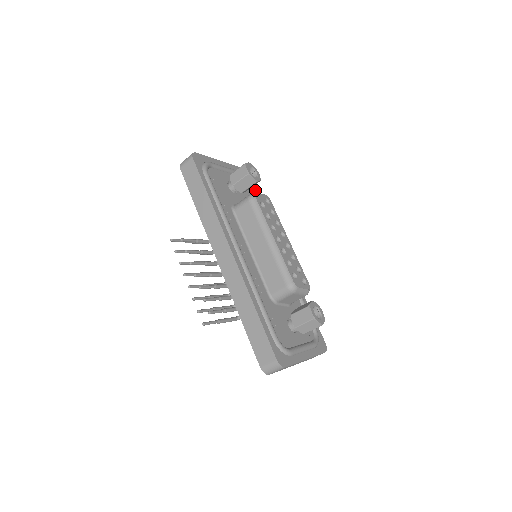
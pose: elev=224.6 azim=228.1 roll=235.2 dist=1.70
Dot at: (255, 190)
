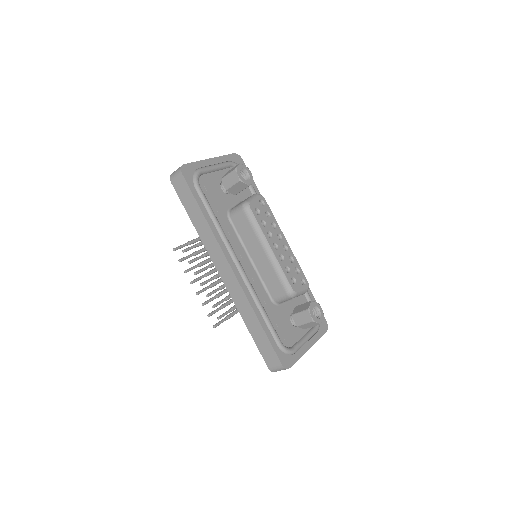
Dot at: occluded
